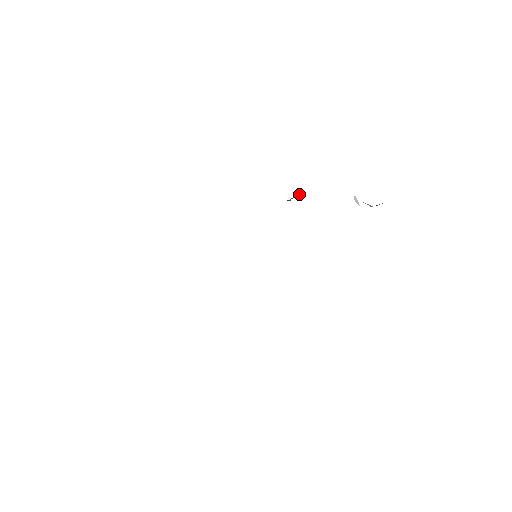
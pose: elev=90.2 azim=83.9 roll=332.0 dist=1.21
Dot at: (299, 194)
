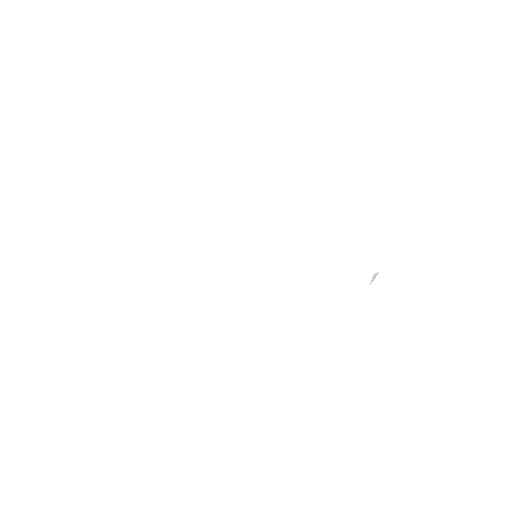
Dot at: occluded
